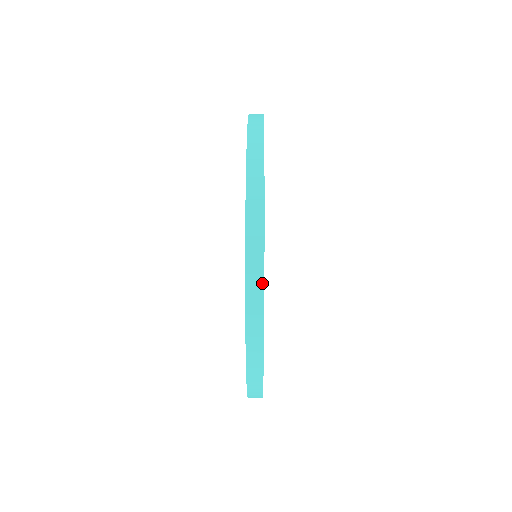
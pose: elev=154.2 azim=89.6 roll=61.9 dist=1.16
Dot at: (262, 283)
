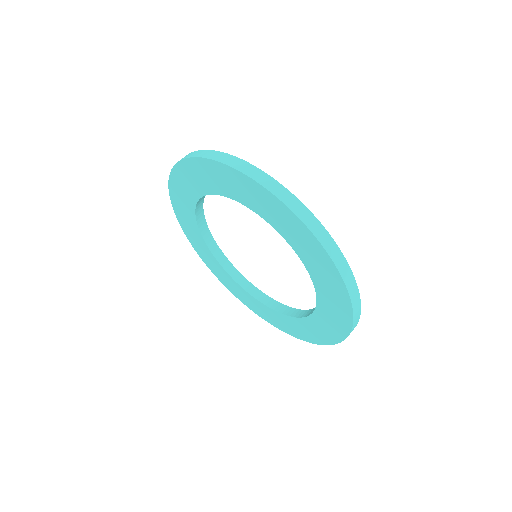
Dot at: occluded
